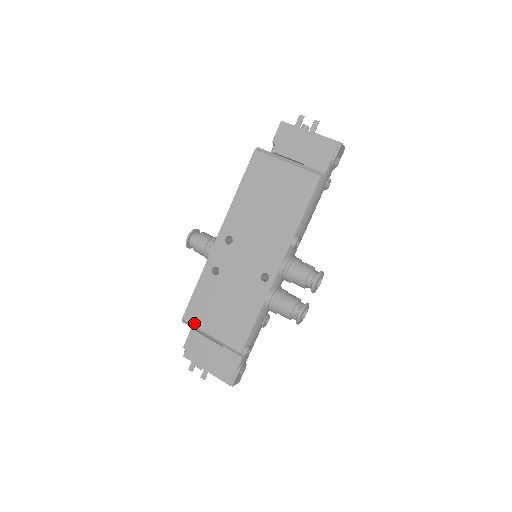
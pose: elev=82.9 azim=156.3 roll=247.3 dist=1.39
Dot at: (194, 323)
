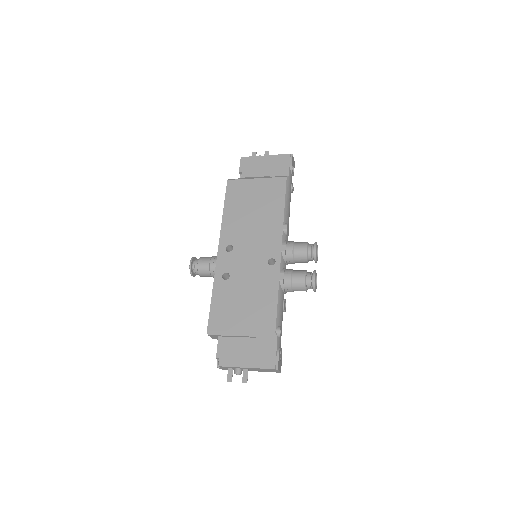
Dot at: (220, 328)
